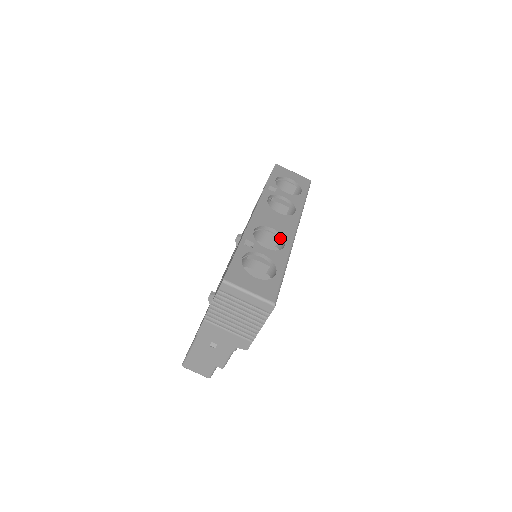
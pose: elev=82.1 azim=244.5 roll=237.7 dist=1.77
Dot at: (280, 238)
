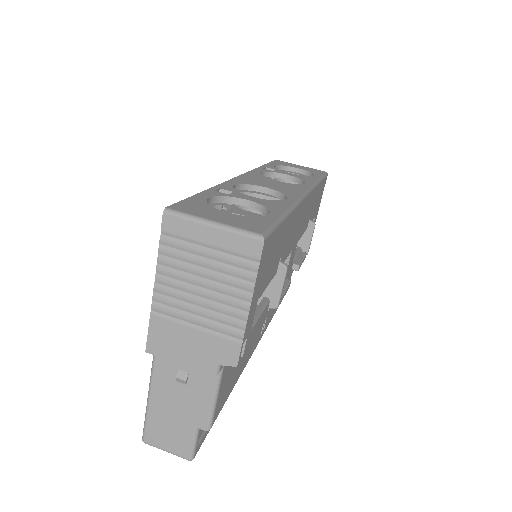
Dot at: (280, 198)
